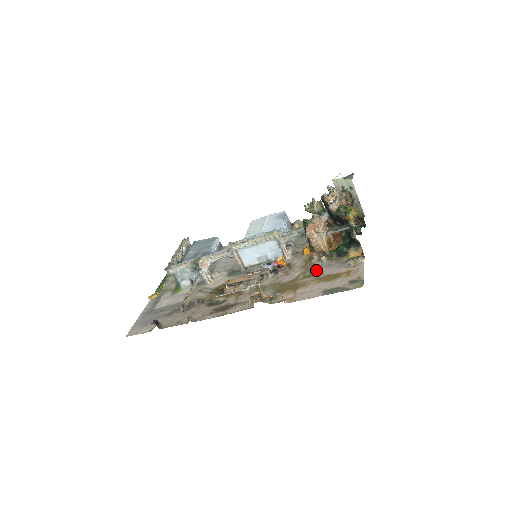
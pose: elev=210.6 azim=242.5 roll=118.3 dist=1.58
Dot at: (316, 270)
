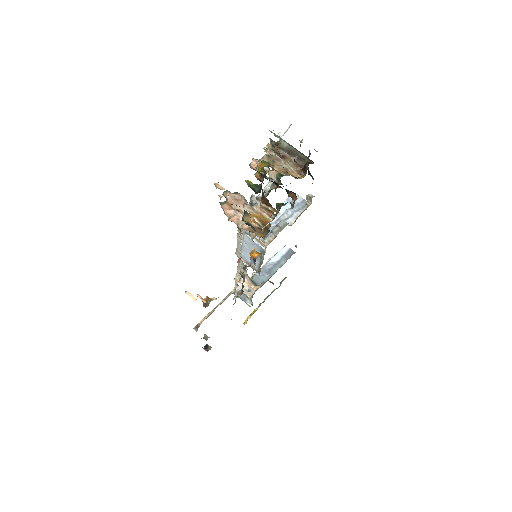
Dot at: occluded
